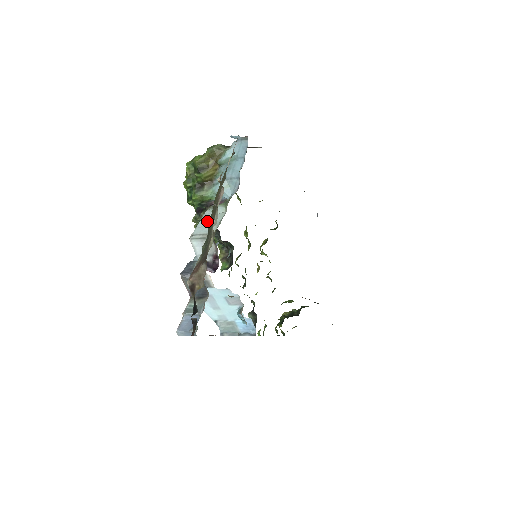
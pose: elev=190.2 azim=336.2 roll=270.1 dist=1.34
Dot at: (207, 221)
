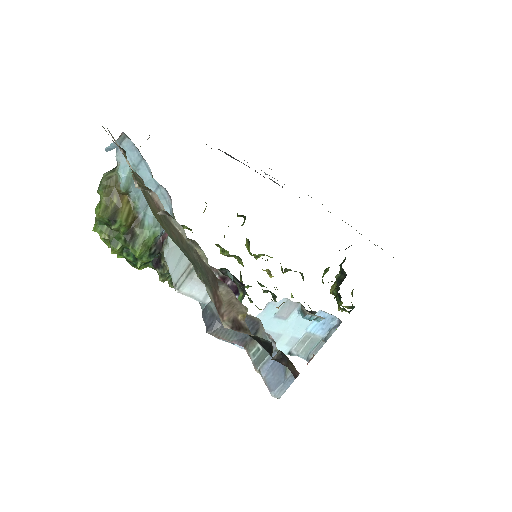
Dot at: (174, 258)
